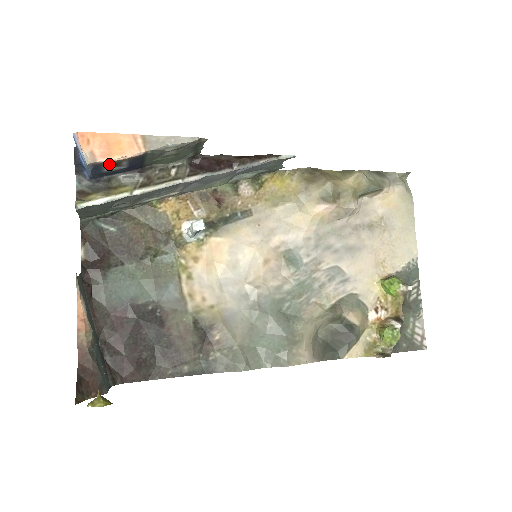
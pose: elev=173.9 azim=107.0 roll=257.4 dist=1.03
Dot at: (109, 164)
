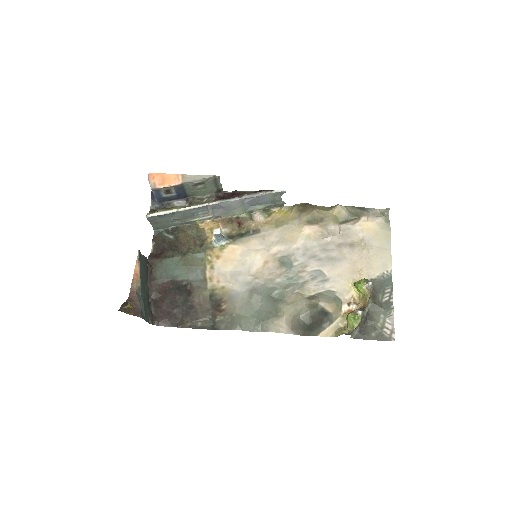
Dot at: (164, 191)
